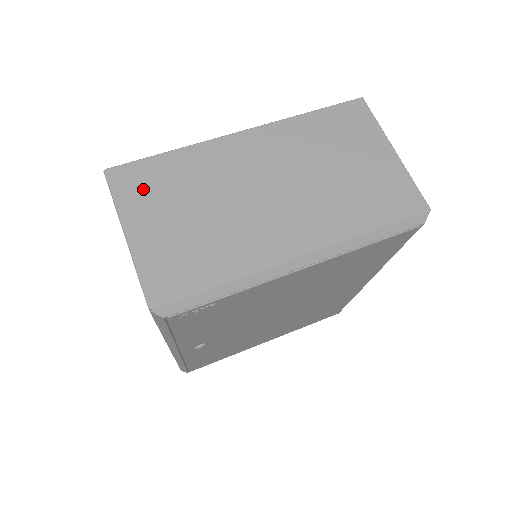
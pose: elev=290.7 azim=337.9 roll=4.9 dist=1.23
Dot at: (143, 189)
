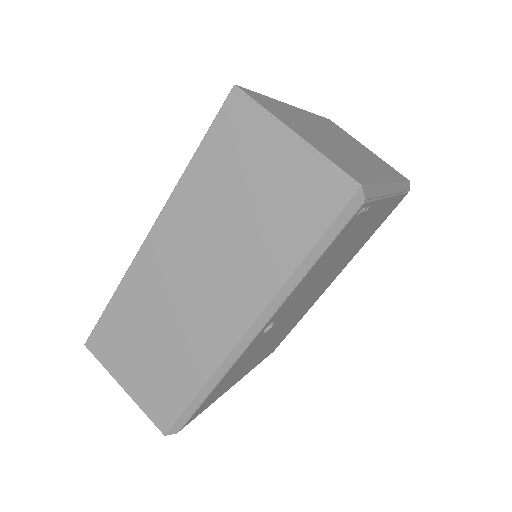
Dot at: (274, 109)
